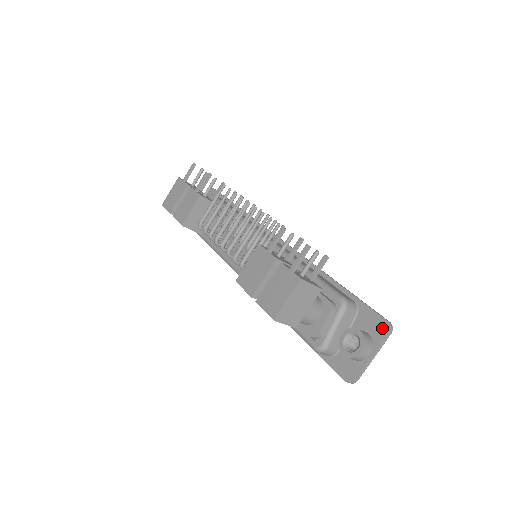
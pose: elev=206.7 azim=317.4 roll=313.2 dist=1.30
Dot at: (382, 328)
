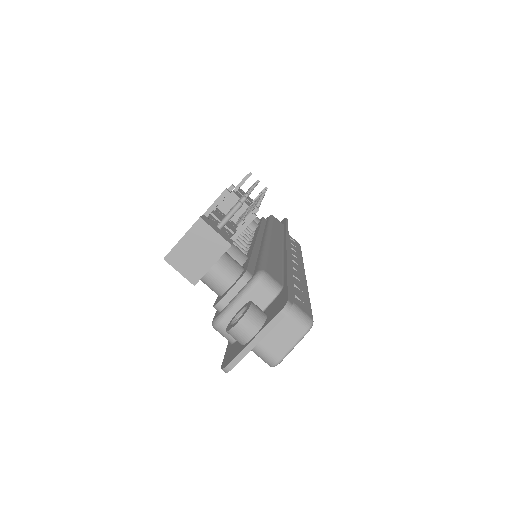
Dot at: (279, 308)
